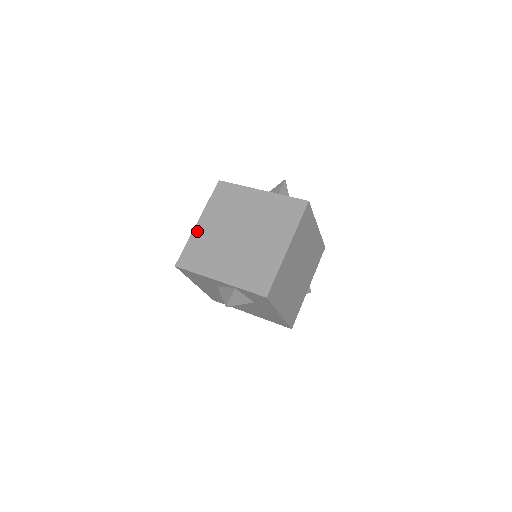
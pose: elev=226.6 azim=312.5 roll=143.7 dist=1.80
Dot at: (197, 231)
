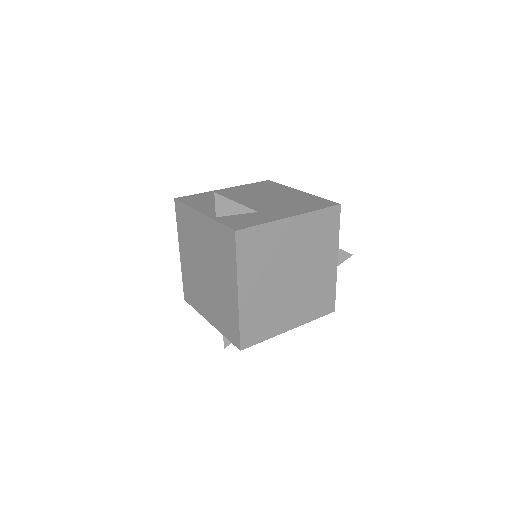
Dot at: (182, 263)
